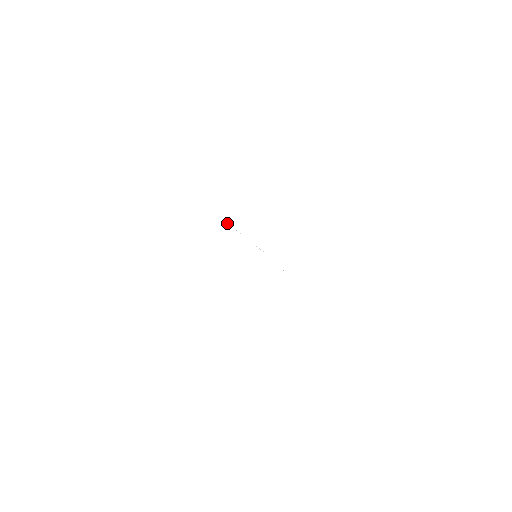
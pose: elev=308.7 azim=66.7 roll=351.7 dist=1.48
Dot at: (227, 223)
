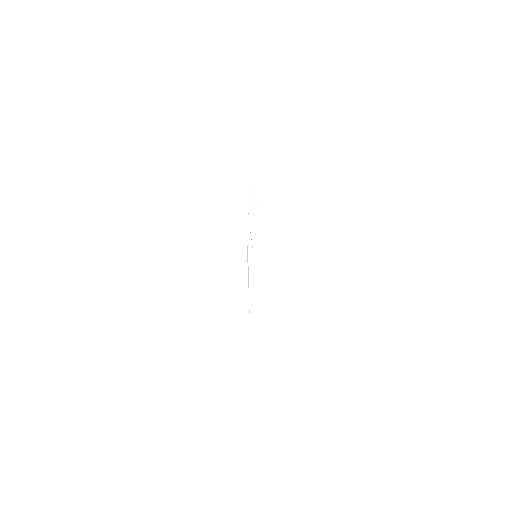
Dot at: occluded
